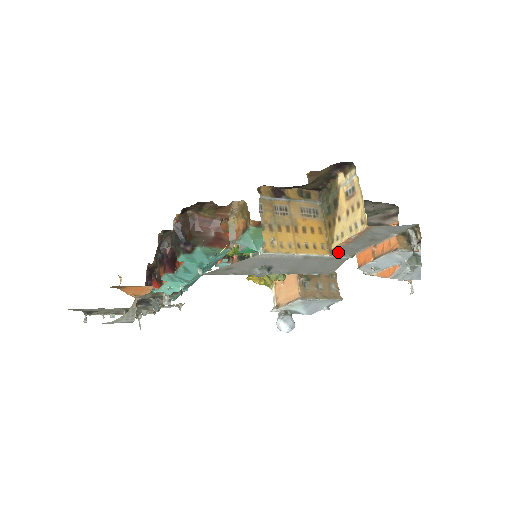
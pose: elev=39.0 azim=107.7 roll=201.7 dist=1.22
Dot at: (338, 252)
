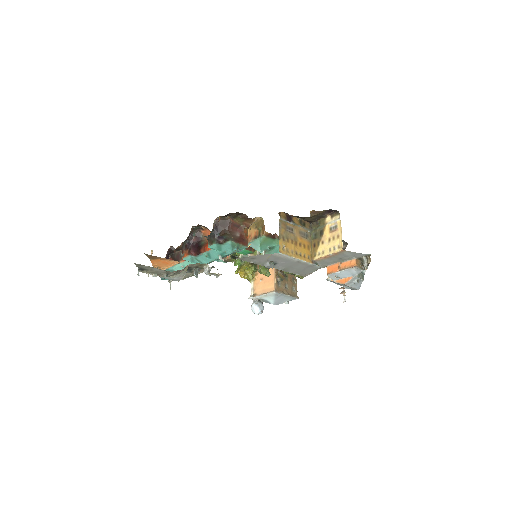
Dot at: (316, 263)
